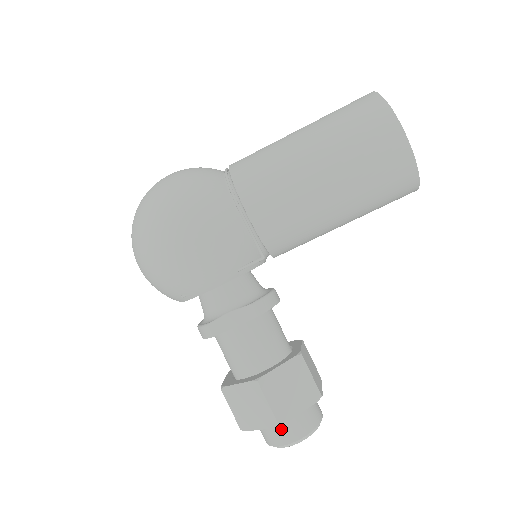
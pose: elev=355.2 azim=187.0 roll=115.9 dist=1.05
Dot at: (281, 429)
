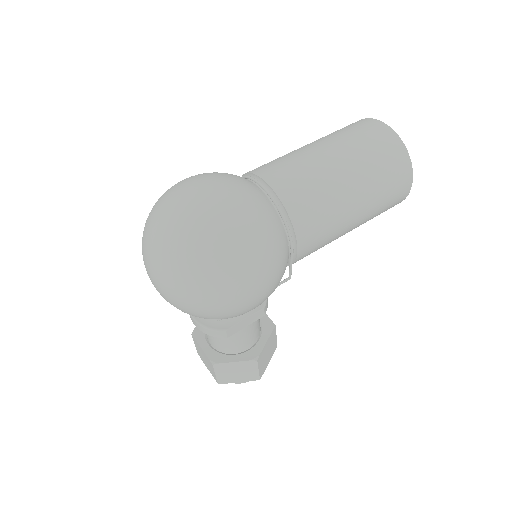
Dot at: occluded
